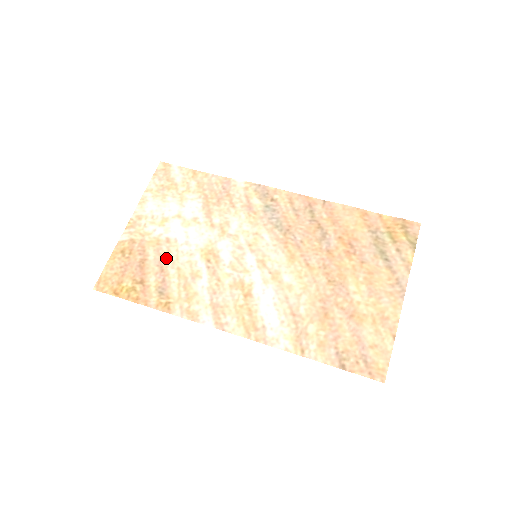
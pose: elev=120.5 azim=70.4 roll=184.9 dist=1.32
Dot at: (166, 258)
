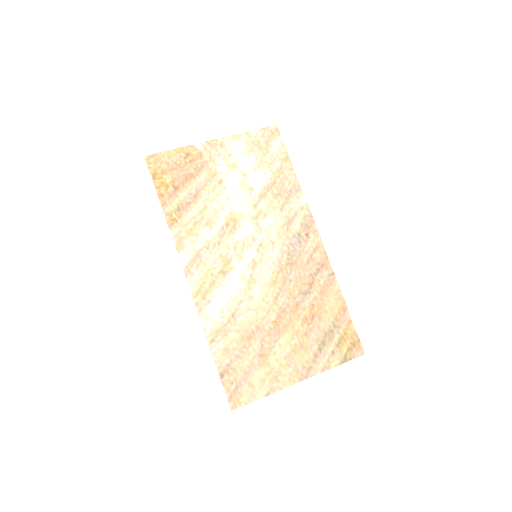
Dot at: (207, 191)
